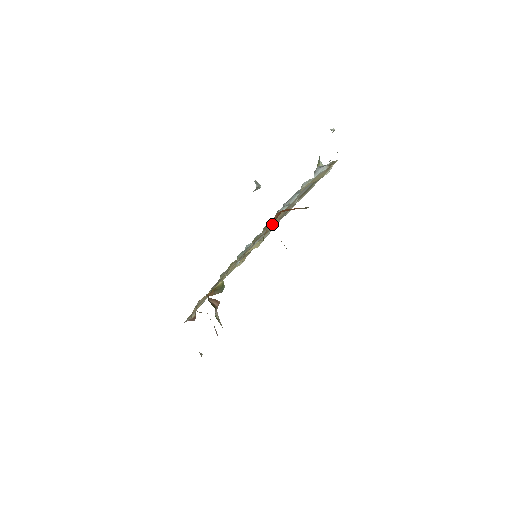
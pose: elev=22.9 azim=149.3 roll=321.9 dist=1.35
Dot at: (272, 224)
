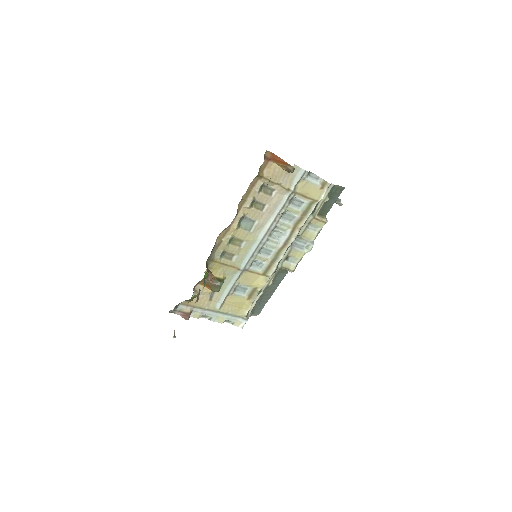
Dot at: (268, 172)
